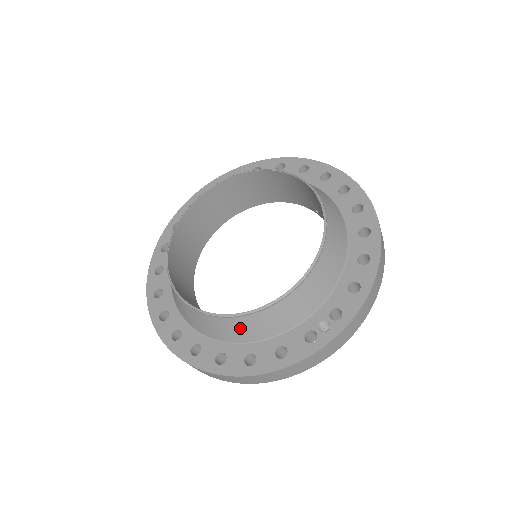
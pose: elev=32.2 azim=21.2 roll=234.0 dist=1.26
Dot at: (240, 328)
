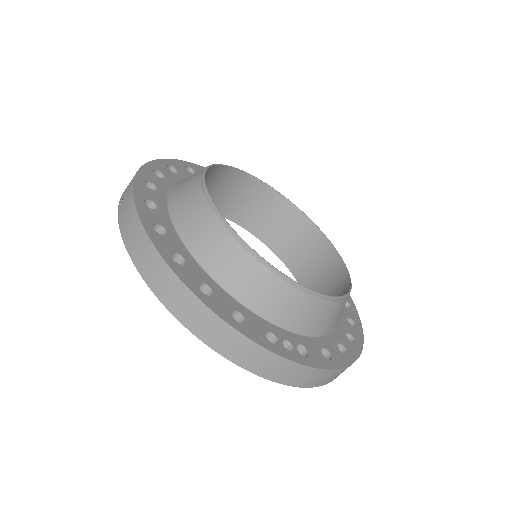
Dot at: (230, 260)
